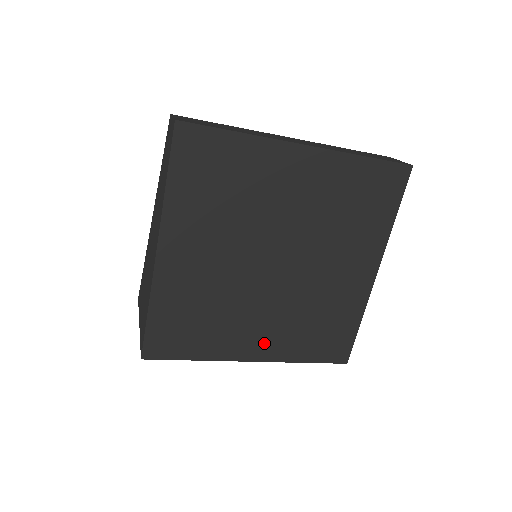
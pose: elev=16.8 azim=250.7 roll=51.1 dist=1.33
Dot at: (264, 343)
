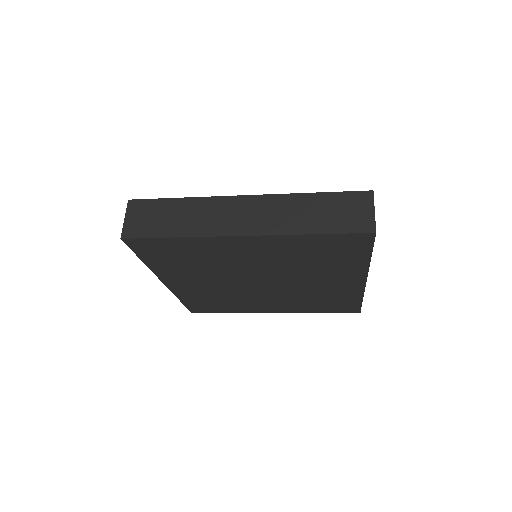
Dot at: (277, 307)
